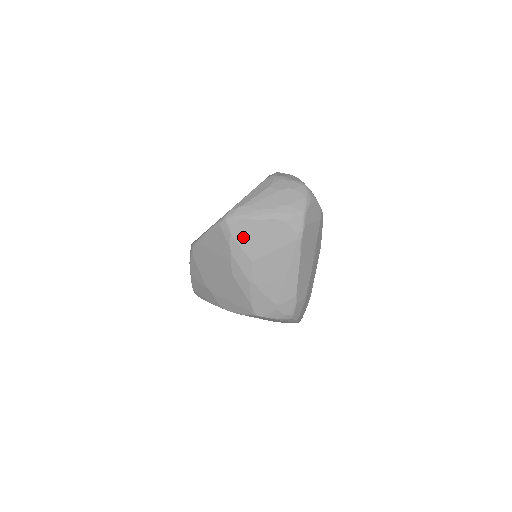
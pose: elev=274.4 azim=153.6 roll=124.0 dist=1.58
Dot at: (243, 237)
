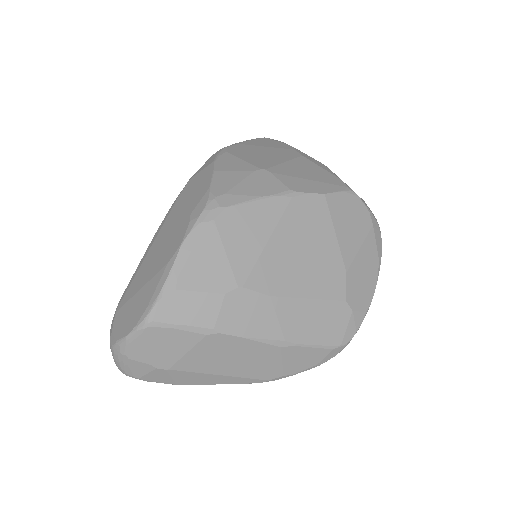
Dot at: occluded
